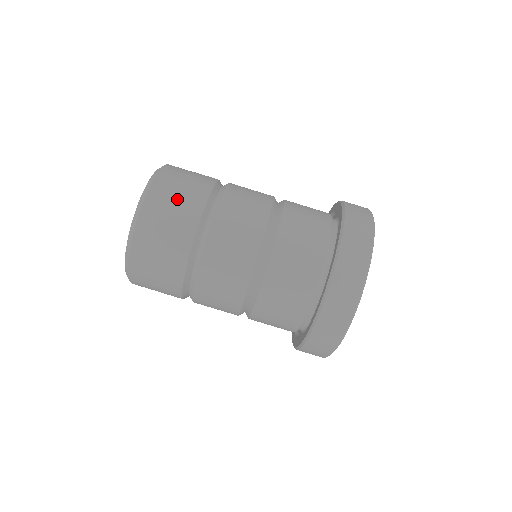
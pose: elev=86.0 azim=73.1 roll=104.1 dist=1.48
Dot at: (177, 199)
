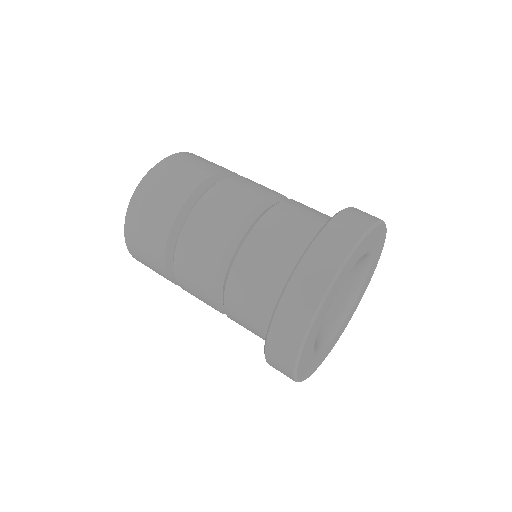
Dot at: occluded
